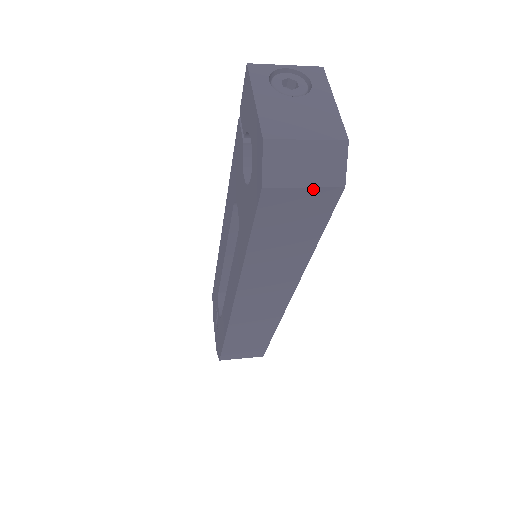
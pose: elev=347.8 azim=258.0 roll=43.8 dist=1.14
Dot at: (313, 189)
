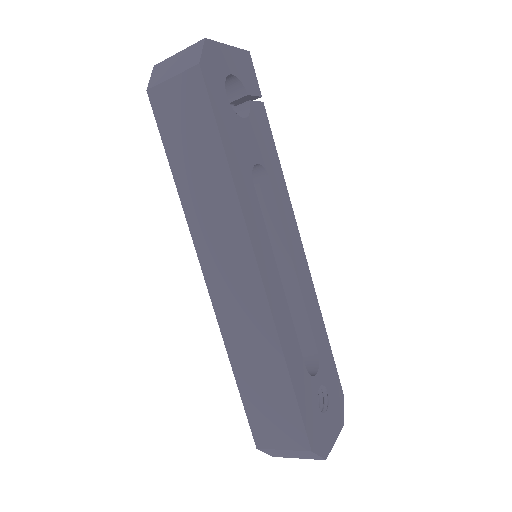
Dot at: (179, 77)
